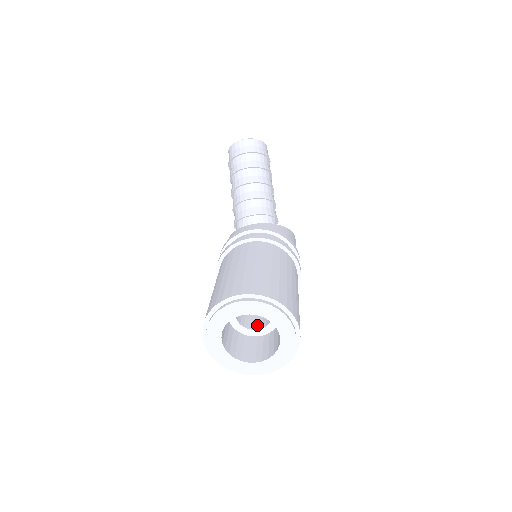
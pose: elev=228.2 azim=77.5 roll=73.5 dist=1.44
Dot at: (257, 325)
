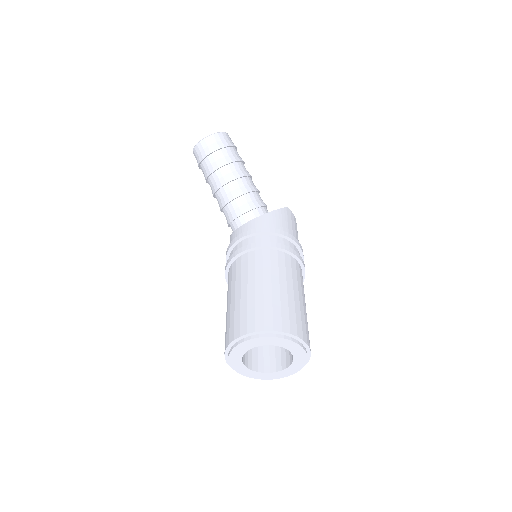
Dot at: occluded
